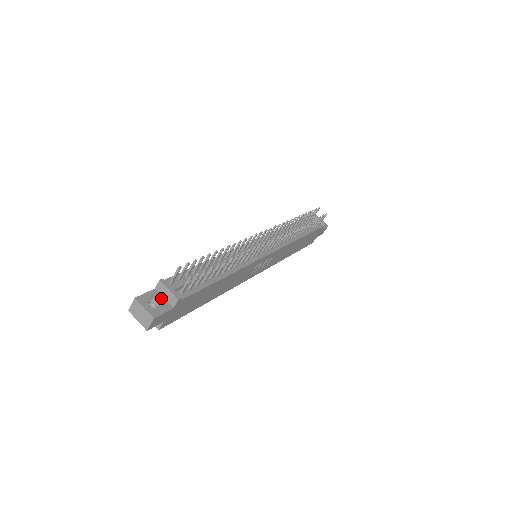
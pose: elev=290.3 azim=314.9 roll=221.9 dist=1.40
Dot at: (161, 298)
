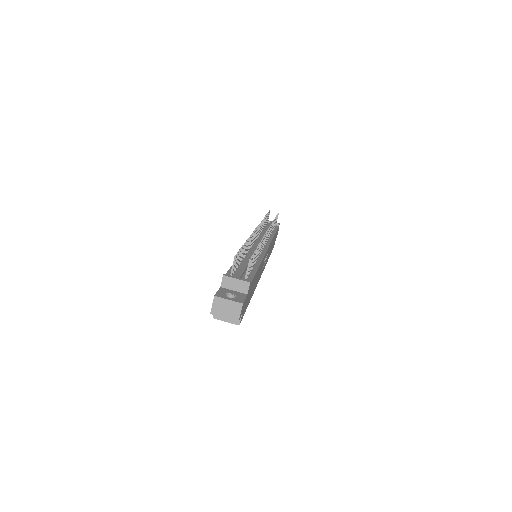
Dot at: (232, 291)
